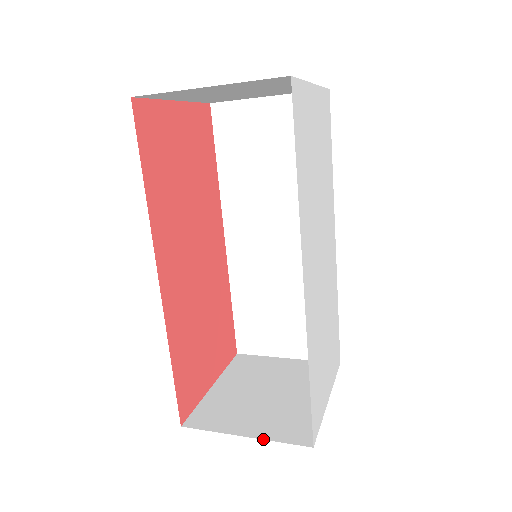
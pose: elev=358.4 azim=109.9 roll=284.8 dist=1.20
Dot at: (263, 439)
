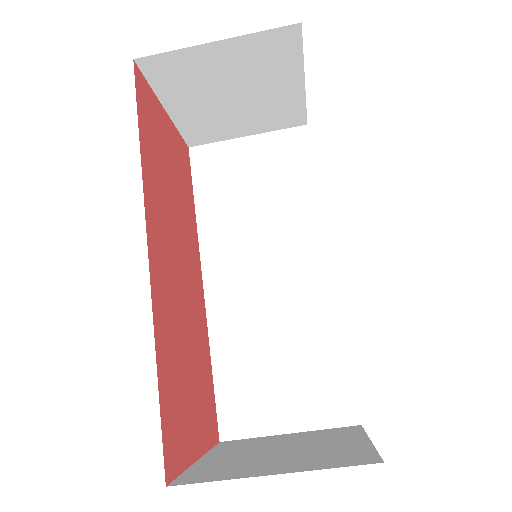
Dot at: (304, 470)
